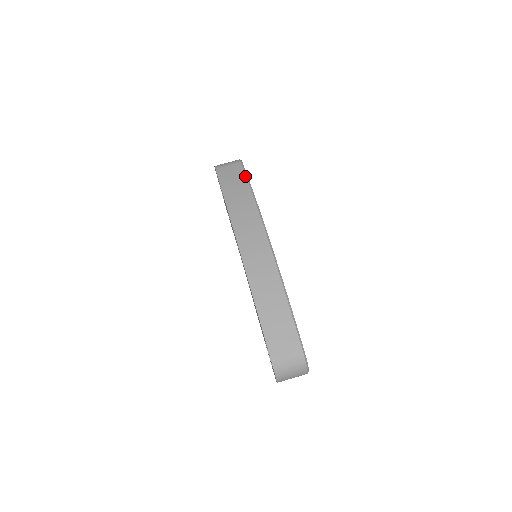
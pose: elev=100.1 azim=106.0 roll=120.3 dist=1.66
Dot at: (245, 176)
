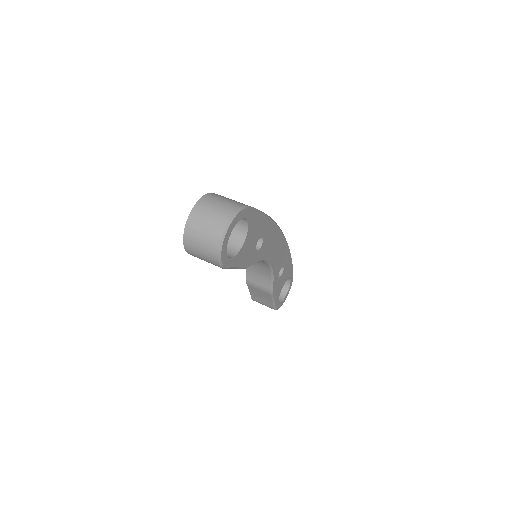
Dot at: occluded
